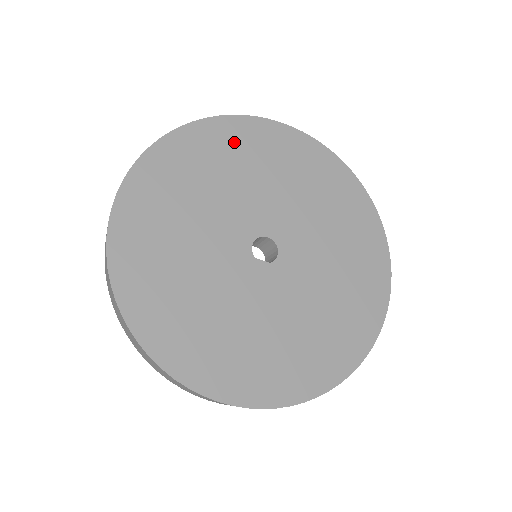
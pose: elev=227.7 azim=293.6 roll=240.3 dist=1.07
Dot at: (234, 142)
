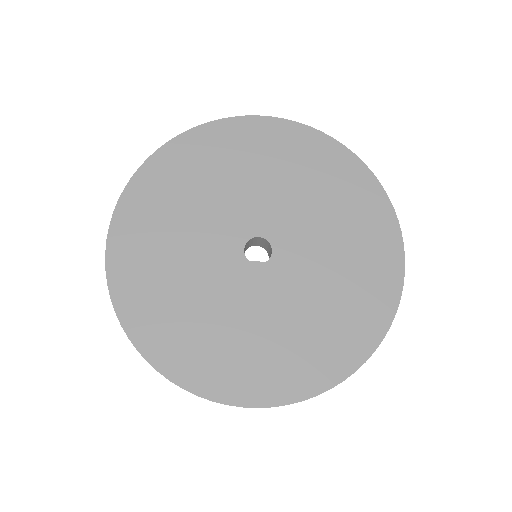
Dot at: (204, 153)
